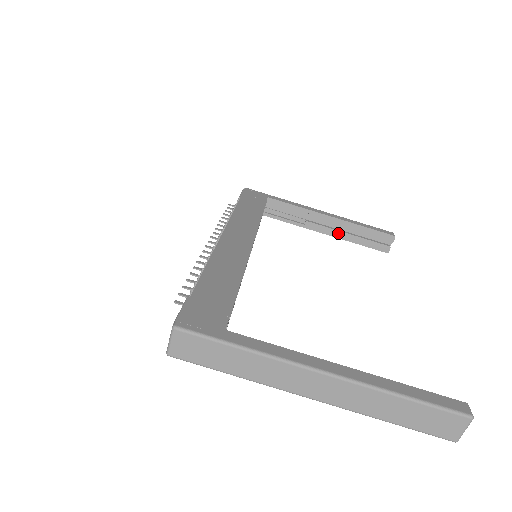
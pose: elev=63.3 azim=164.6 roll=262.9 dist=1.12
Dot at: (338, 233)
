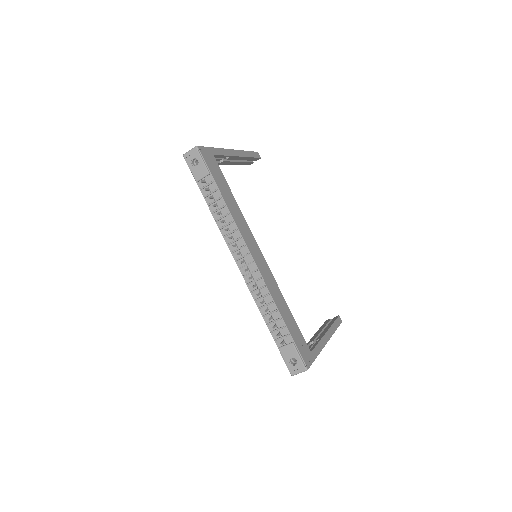
Dot at: (235, 163)
